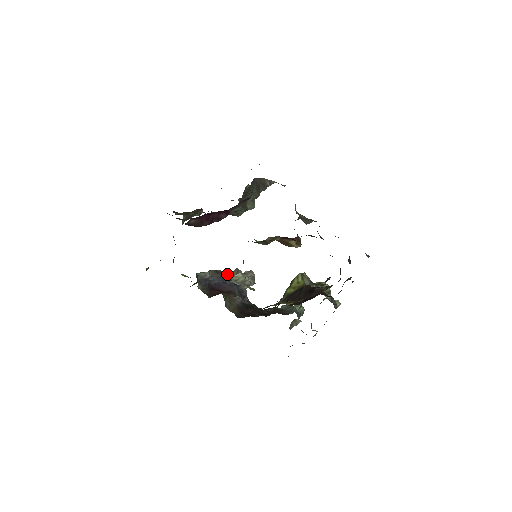
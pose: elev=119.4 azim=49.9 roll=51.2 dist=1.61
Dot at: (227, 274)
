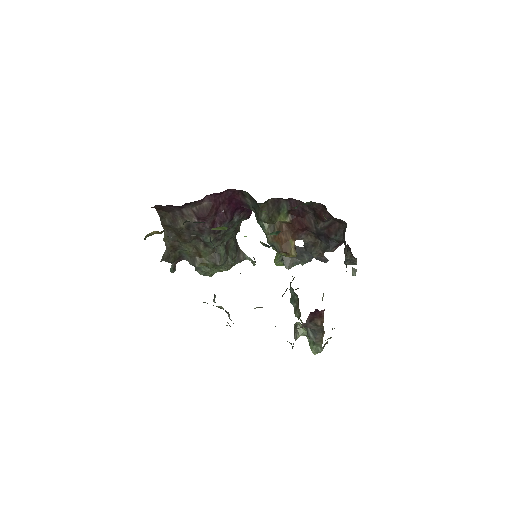
Dot at: occluded
